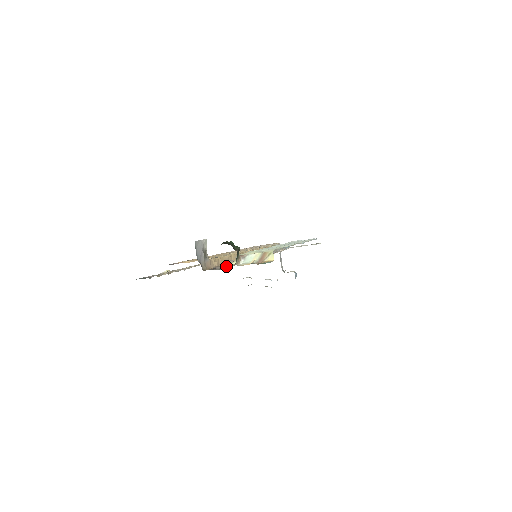
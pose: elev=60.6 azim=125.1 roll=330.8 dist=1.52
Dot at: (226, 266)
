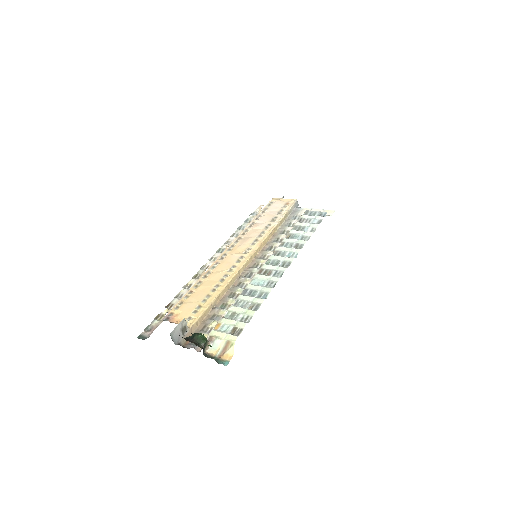
Dot at: occluded
